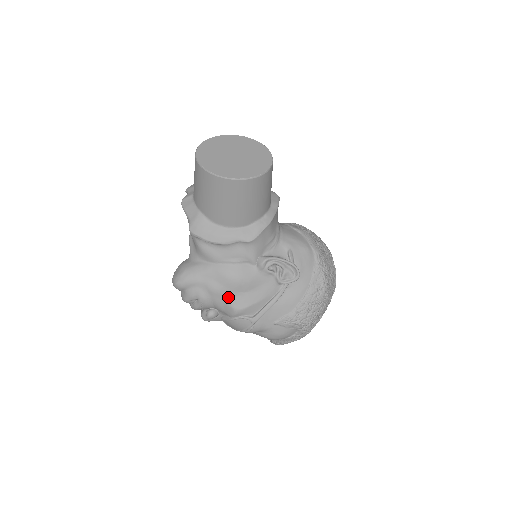
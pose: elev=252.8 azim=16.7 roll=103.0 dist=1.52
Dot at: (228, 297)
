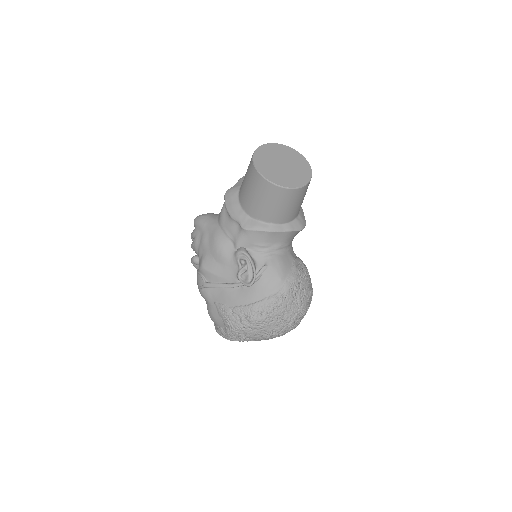
Dot at: (206, 253)
